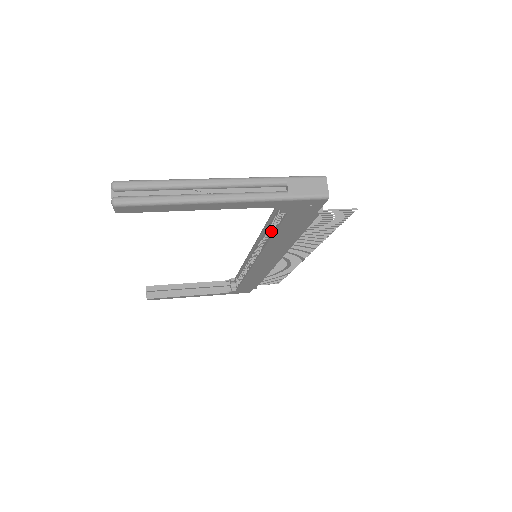
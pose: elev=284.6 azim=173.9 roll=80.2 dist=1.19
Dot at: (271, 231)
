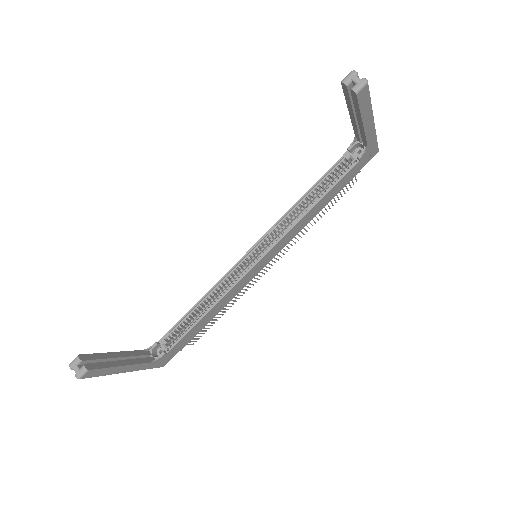
Dot at: (303, 206)
